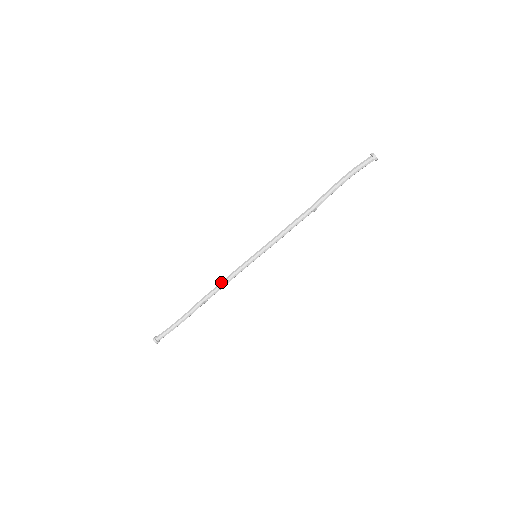
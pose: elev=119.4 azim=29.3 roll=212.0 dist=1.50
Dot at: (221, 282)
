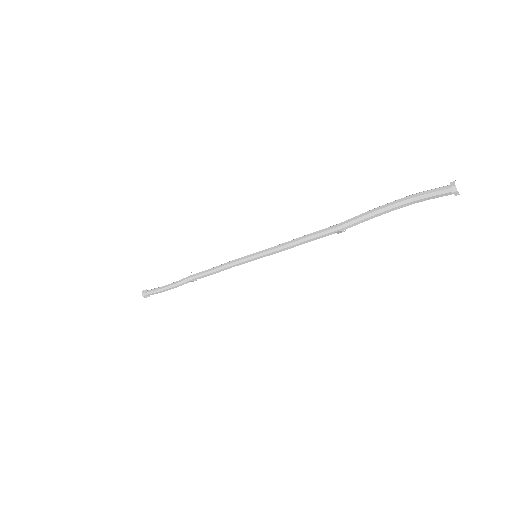
Dot at: (213, 267)
